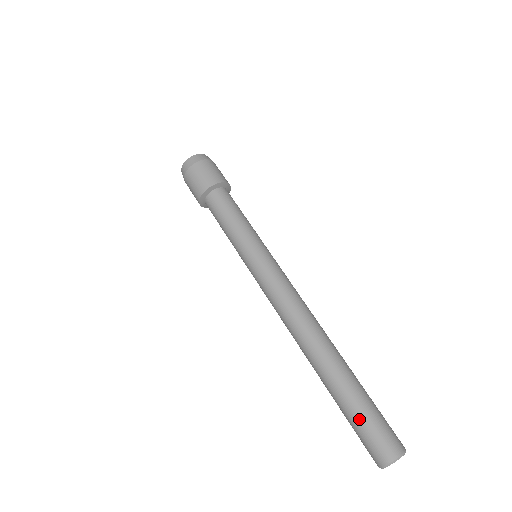
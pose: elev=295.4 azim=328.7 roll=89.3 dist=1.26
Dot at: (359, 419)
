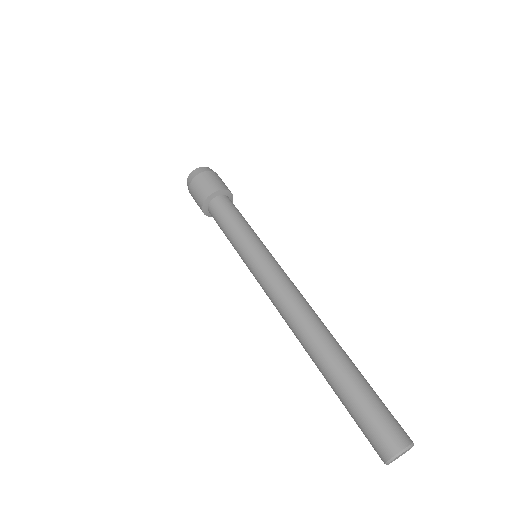
Dot at: (353, 417)
